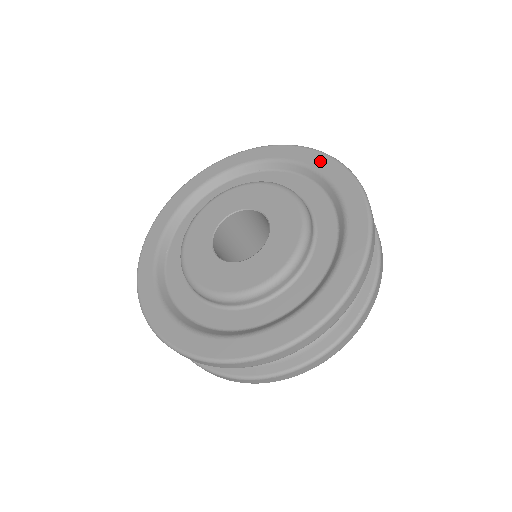
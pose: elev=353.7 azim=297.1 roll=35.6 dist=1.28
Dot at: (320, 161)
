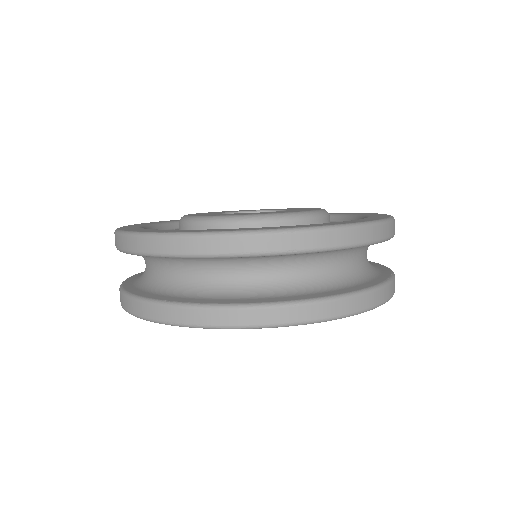
Dot at: occluded
